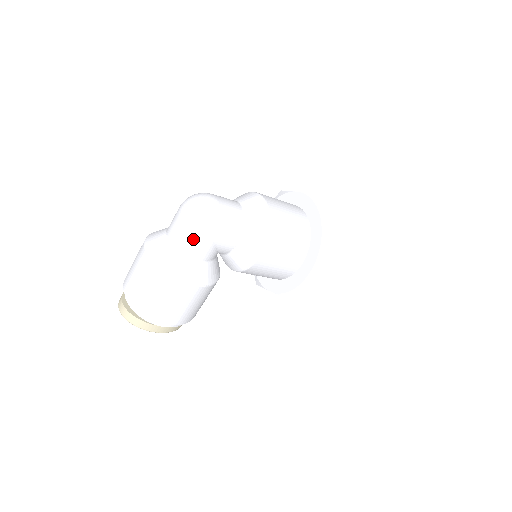
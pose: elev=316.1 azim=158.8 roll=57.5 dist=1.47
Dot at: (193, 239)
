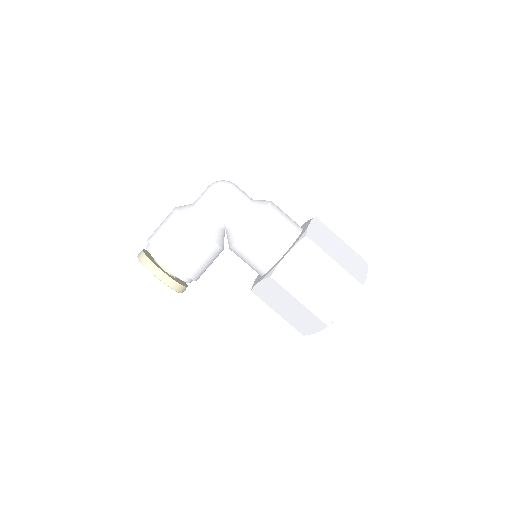
Dot at: (209, 197)
